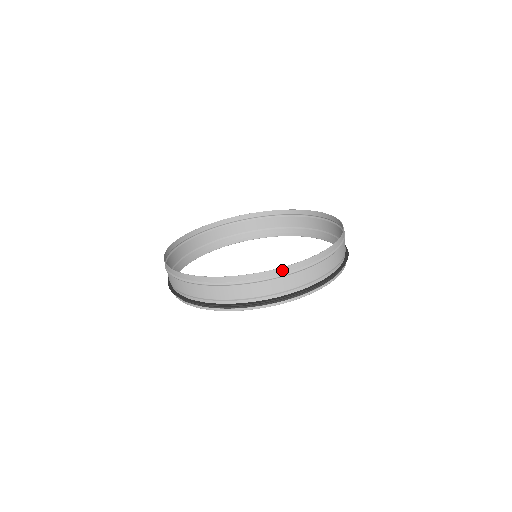
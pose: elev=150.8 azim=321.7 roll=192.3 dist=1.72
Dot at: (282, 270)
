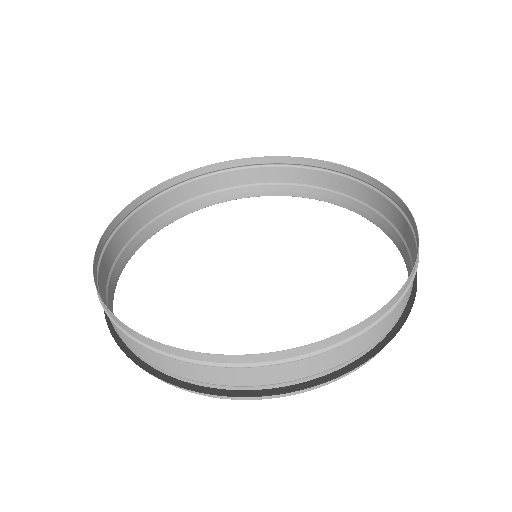
Dot at: (417, 256)
